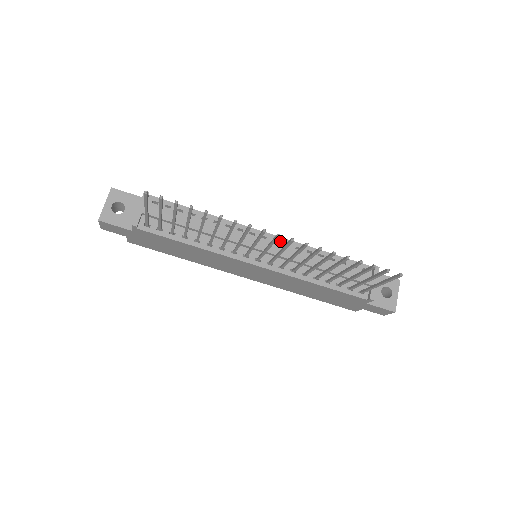
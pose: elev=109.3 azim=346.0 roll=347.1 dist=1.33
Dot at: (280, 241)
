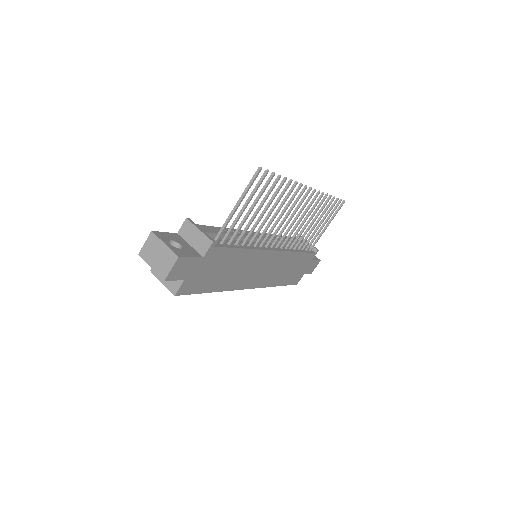
Dot at: occluded
